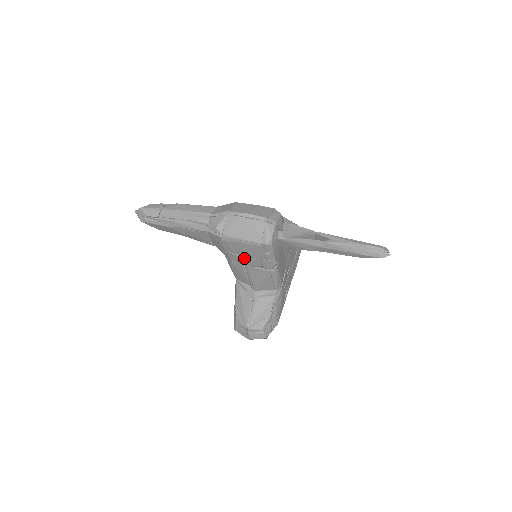
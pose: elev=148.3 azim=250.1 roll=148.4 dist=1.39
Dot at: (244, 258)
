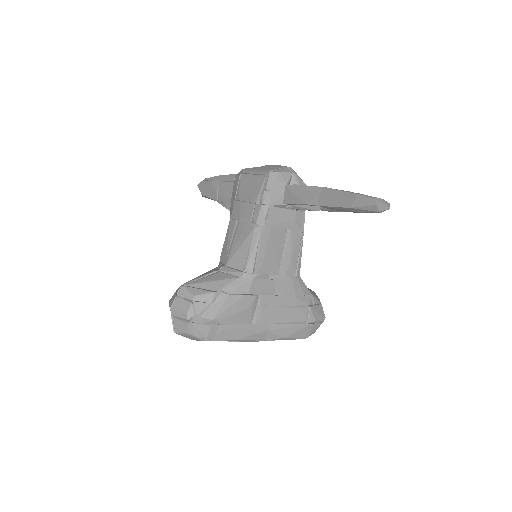
Dot at: (243, 205)
